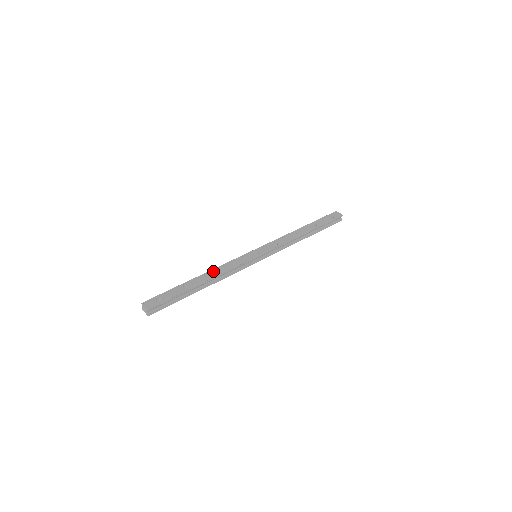
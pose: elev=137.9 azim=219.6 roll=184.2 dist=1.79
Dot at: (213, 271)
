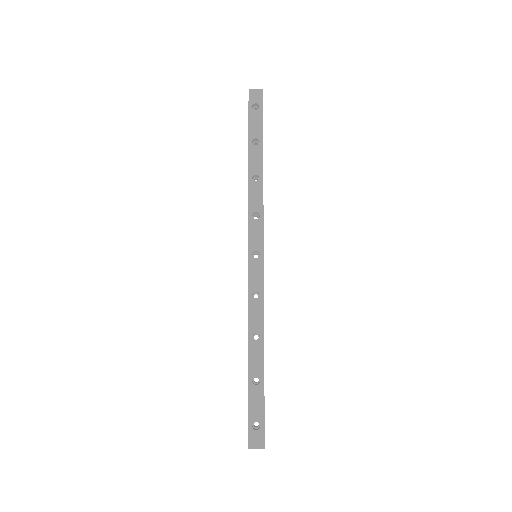
Dot at: (252, 330)
